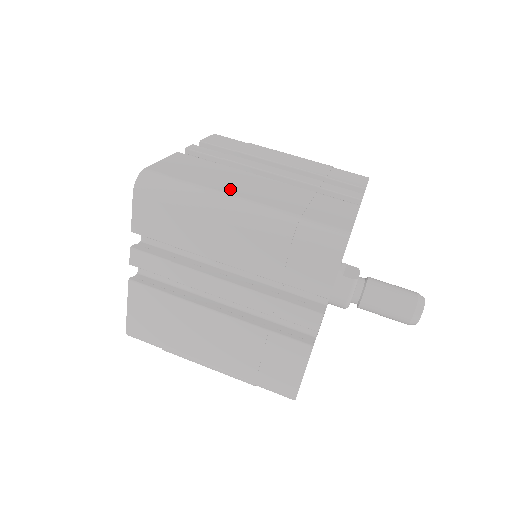
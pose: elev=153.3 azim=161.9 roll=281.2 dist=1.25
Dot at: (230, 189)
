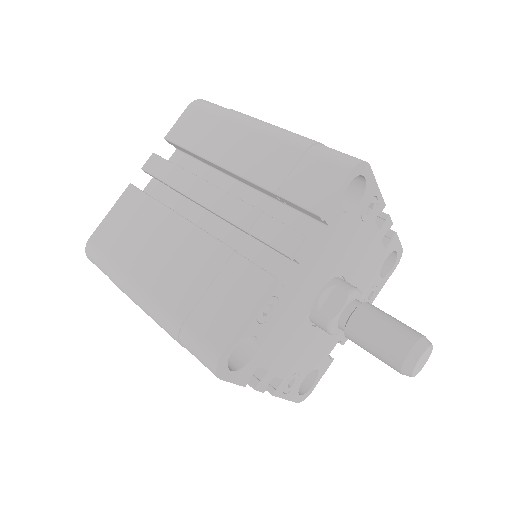
Dot at: (140, 269)
